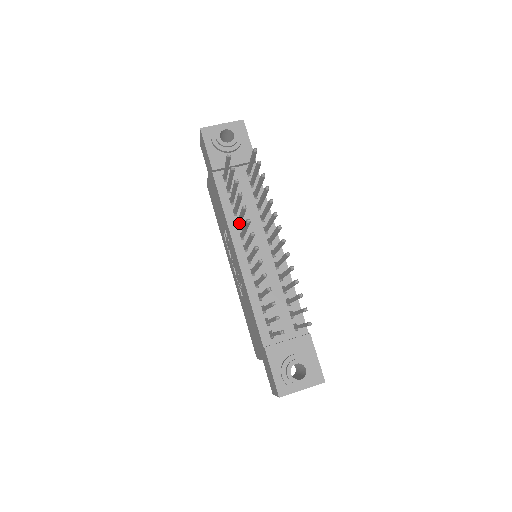
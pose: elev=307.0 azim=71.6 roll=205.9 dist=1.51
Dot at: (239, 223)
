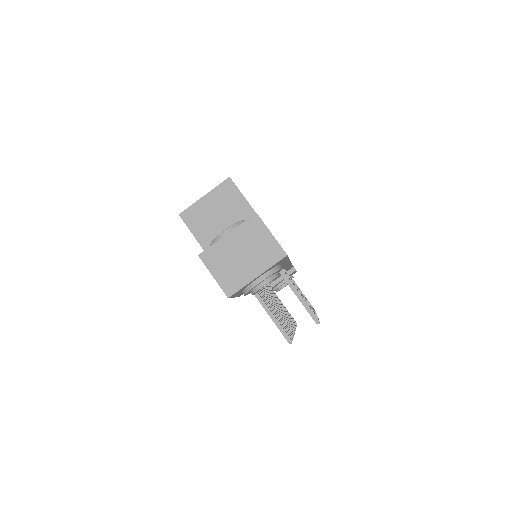
Dot at: occluded
